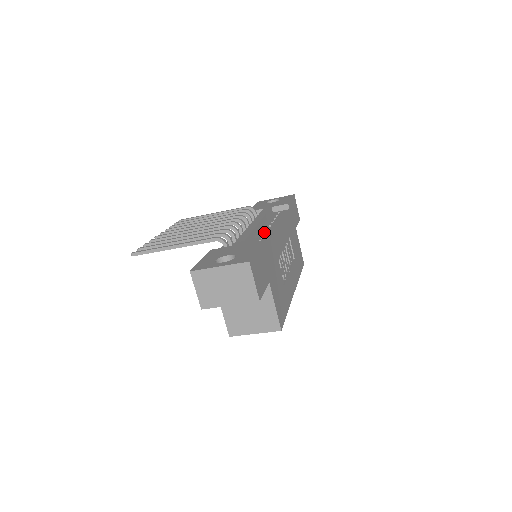
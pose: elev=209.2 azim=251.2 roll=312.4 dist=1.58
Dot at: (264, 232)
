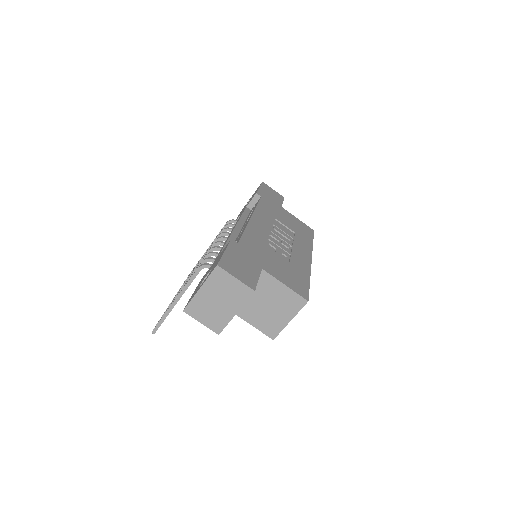
Dot at: (241, 231)
